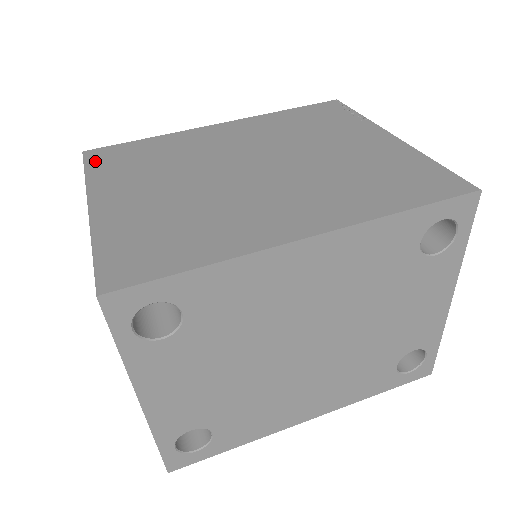
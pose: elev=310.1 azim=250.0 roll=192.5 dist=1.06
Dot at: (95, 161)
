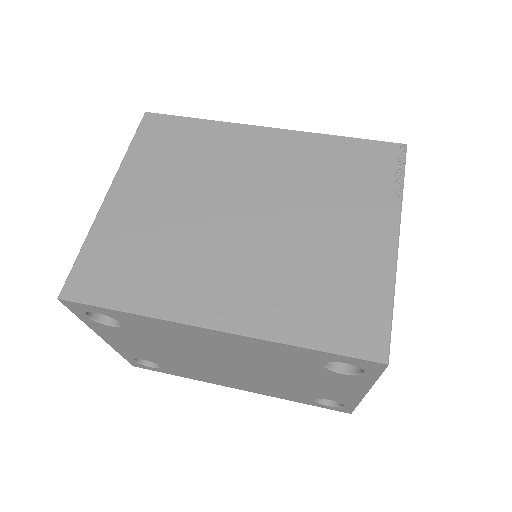
Dot at: (145, 133)
